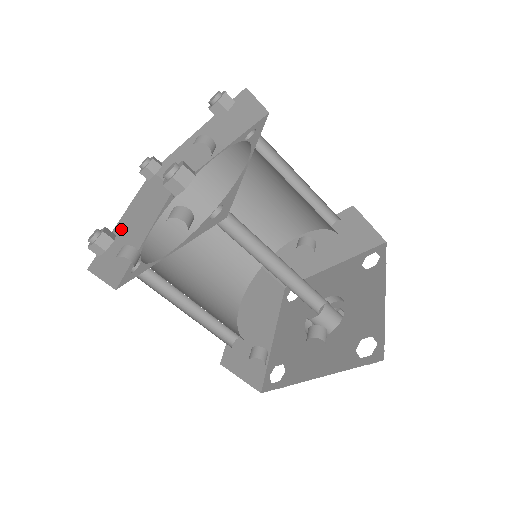
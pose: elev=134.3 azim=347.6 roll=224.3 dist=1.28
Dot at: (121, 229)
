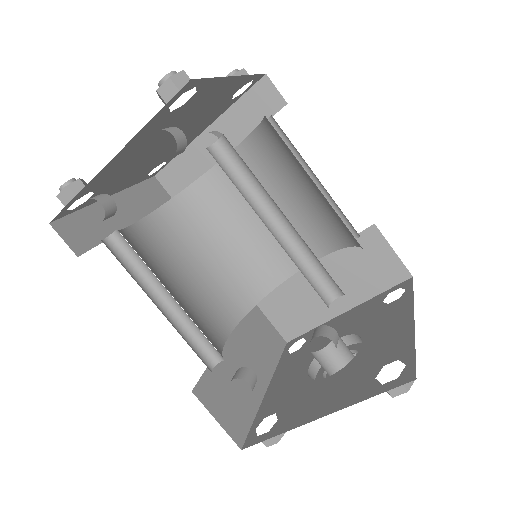
Dot at: occluded
